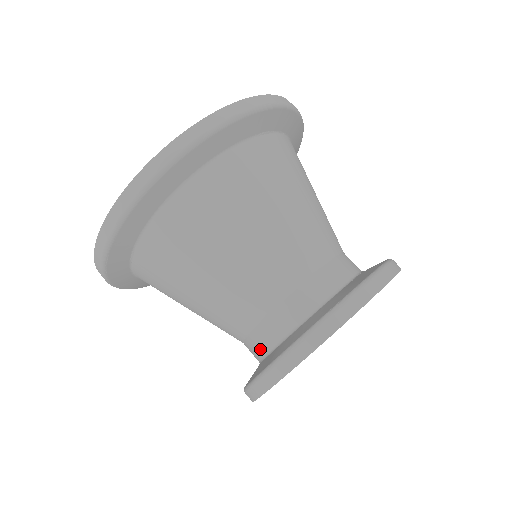
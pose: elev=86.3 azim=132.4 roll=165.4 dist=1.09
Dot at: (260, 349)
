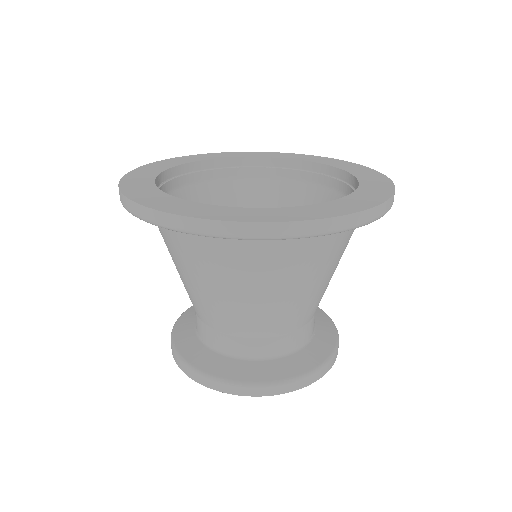
Dot at: (206, 338)
